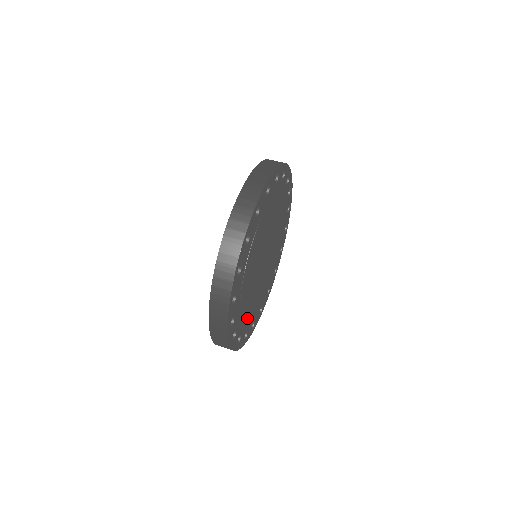
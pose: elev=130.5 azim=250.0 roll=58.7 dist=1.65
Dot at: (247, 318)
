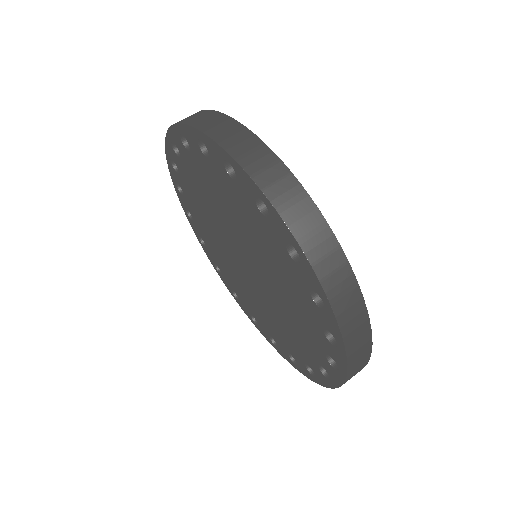
Dot at: occluded
